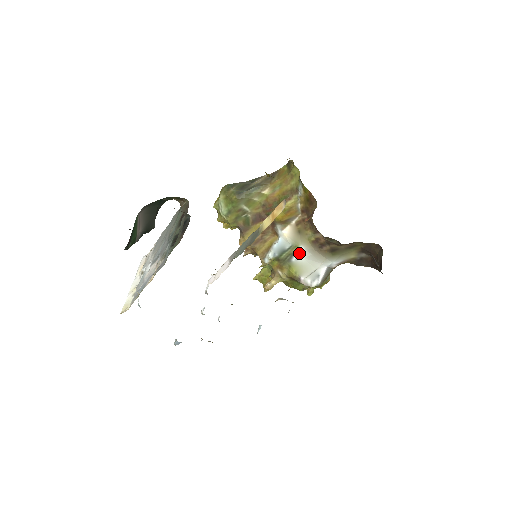
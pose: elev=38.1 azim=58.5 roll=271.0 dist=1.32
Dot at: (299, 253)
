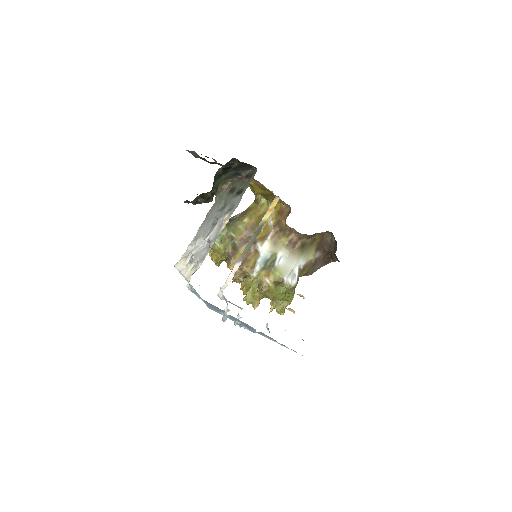
Dot at: (279, 258)
